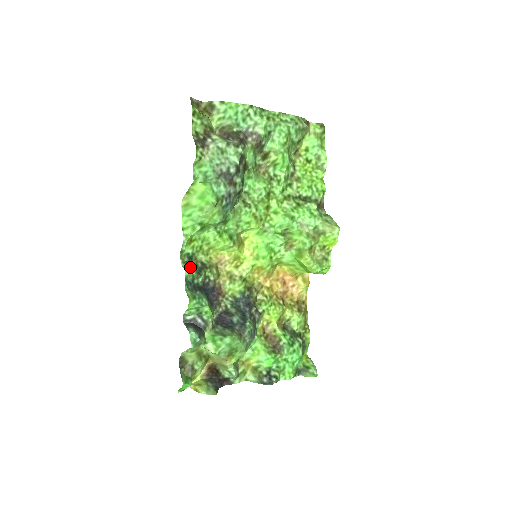
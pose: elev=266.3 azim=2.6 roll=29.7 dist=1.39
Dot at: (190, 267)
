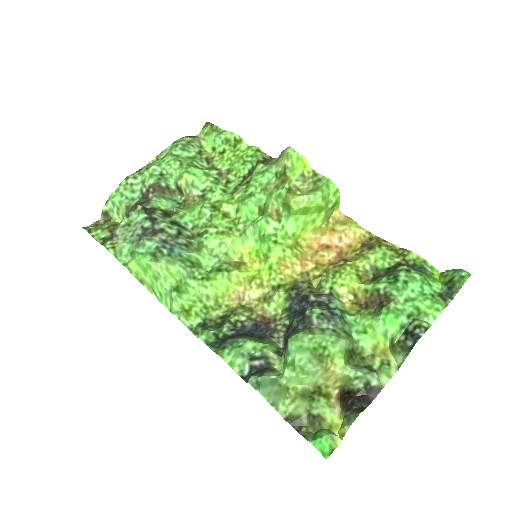
Dot at: (203, 330)
